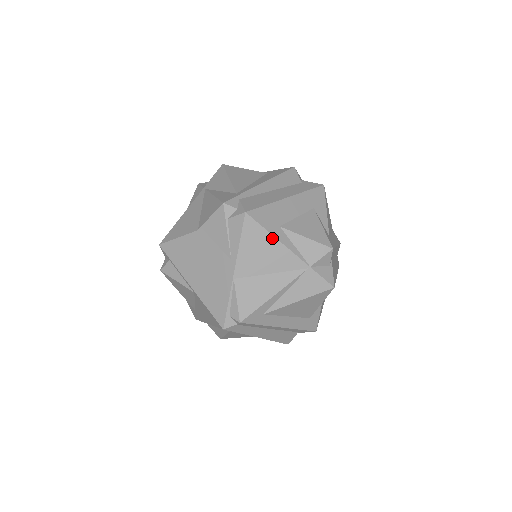
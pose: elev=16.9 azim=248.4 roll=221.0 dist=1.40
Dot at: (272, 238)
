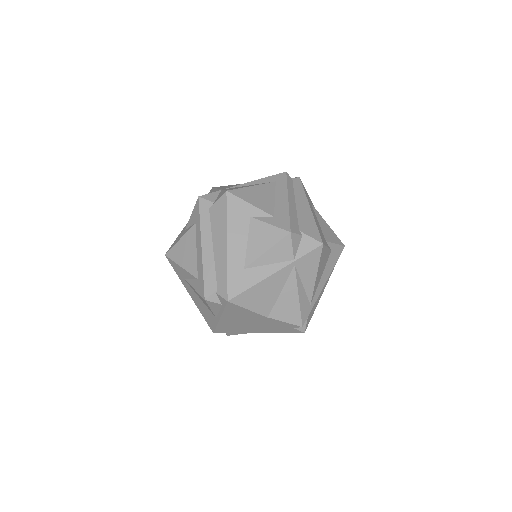
Dot at: occluded
